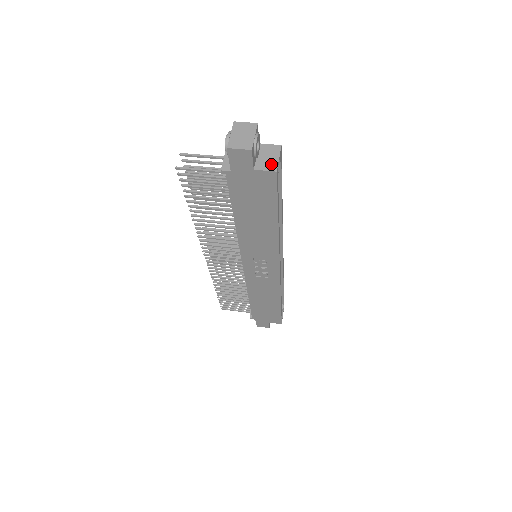
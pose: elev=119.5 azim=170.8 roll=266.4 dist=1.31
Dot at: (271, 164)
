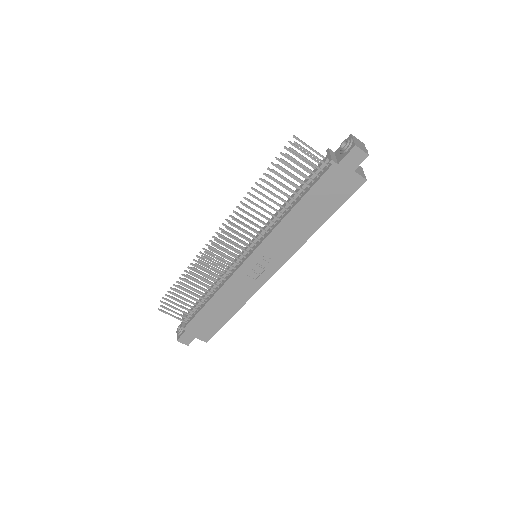
Dot at: (362, 174)
